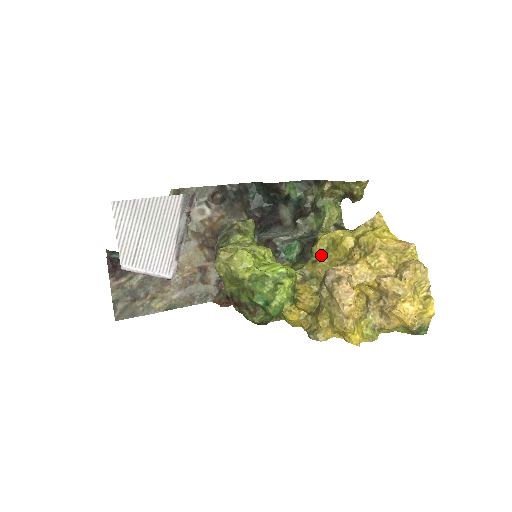
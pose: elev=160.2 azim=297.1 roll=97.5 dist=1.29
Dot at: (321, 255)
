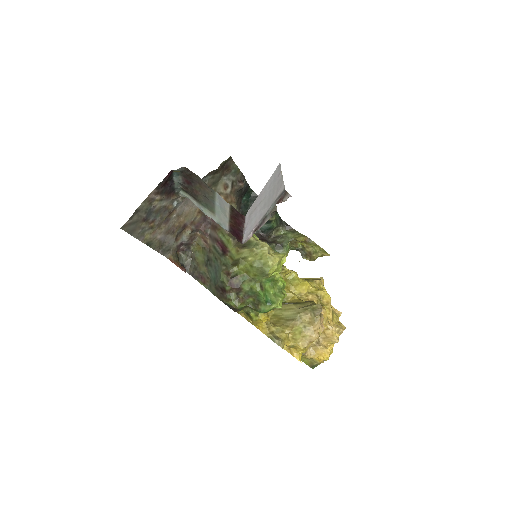
Dot at: occluded
